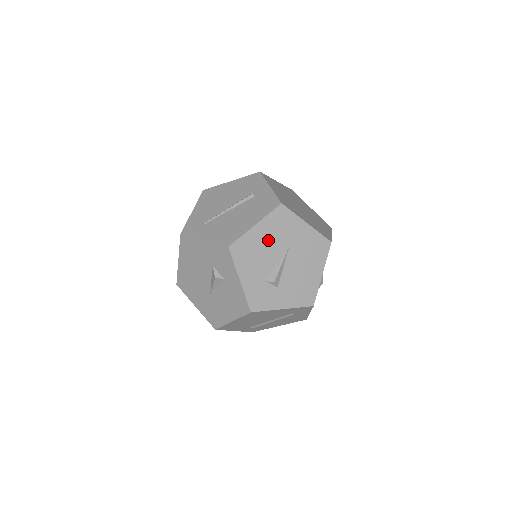
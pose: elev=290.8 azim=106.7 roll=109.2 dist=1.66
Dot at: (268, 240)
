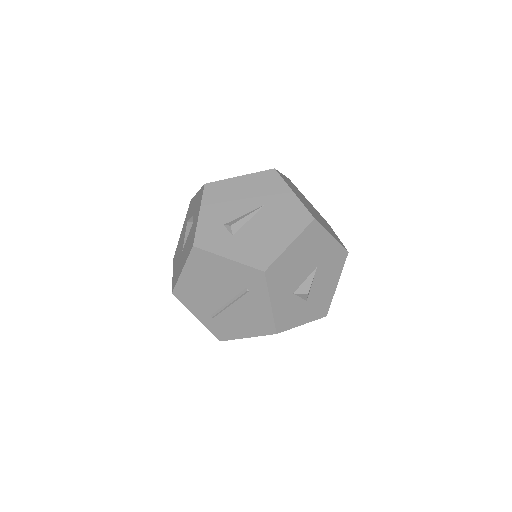
Dot at: (245, 192)
